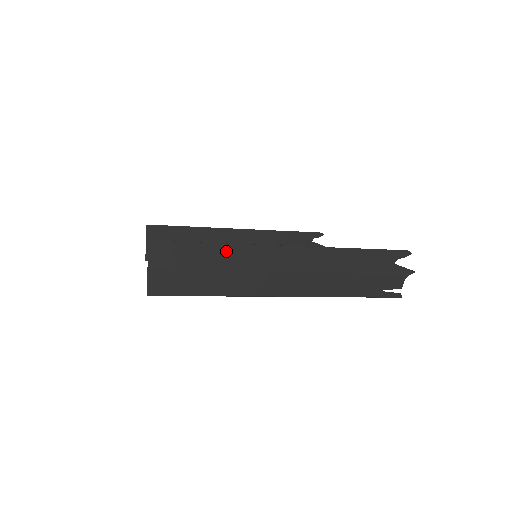
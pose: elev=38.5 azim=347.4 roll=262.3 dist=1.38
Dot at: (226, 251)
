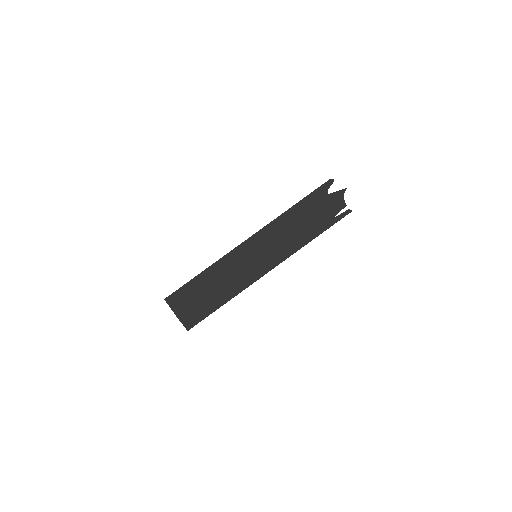
Dot at: (212, 271)
